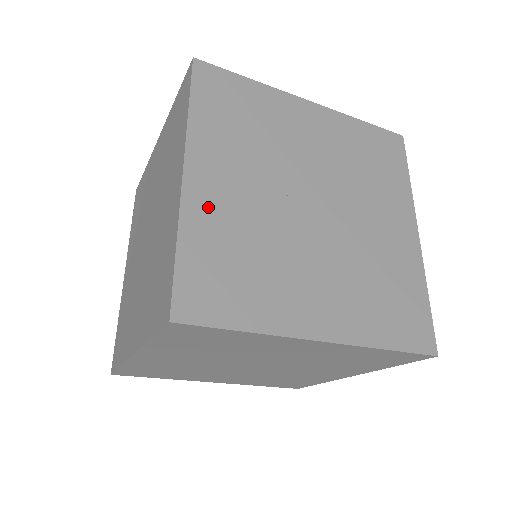
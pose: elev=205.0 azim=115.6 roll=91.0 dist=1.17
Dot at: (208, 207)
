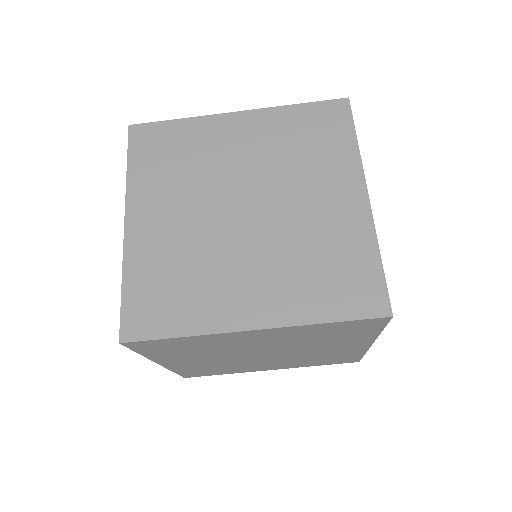
Dot at: (145, 245)
